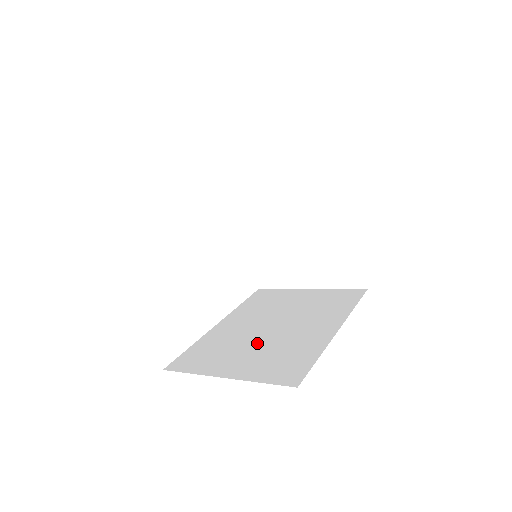
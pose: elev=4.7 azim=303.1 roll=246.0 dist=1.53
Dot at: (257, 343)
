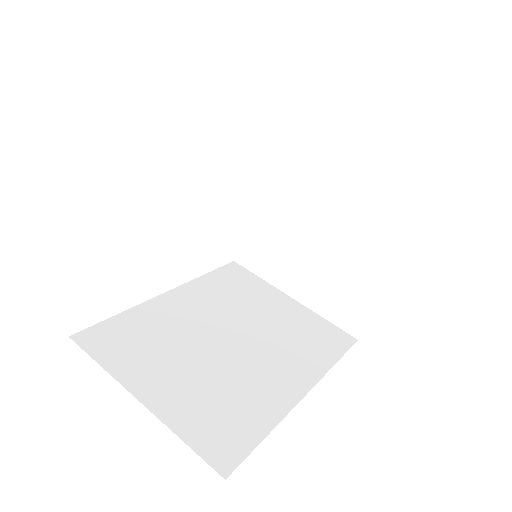
Dot at: (202, 359)
